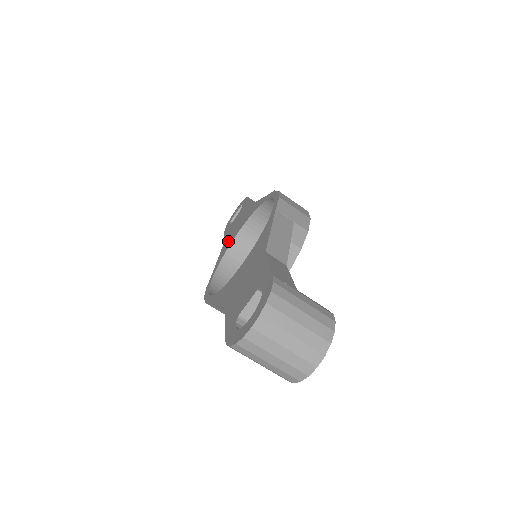
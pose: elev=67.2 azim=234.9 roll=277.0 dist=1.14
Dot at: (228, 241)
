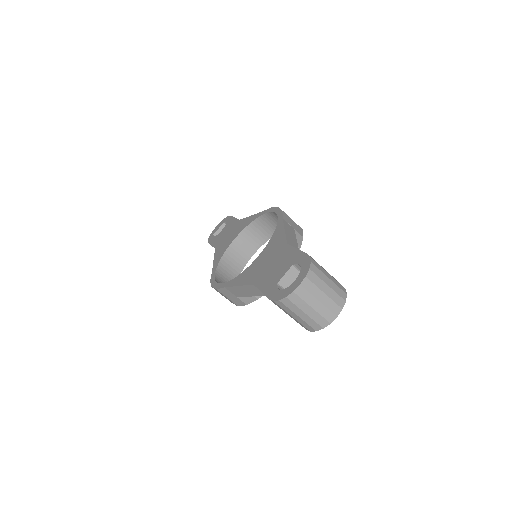
Dot at: (222, 247)
